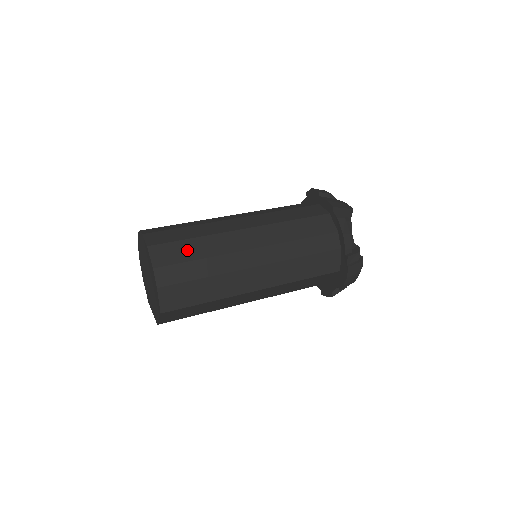
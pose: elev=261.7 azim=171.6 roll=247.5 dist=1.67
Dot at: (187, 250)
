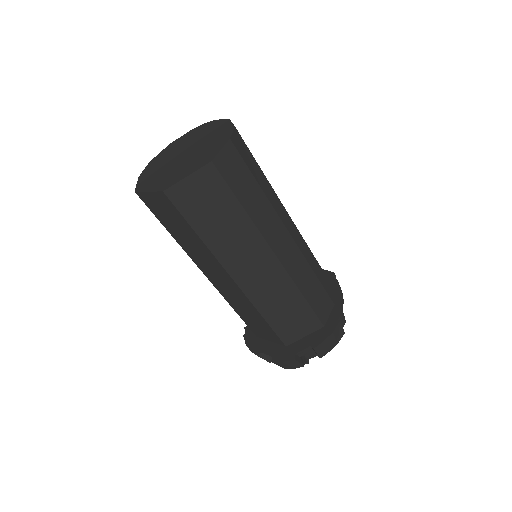
Dot at: occluded
